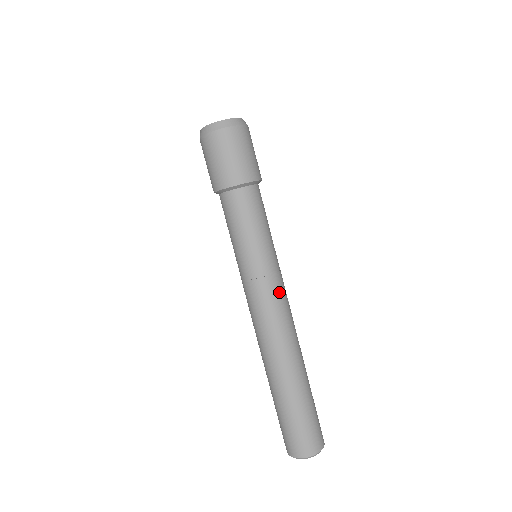
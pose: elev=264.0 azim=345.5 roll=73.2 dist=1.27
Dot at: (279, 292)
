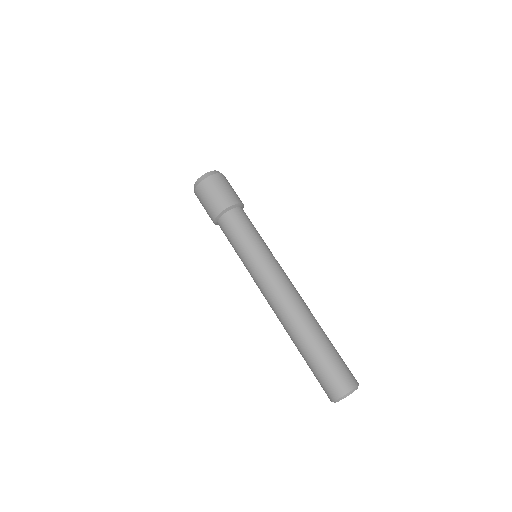
Dot at: (269, 278)
